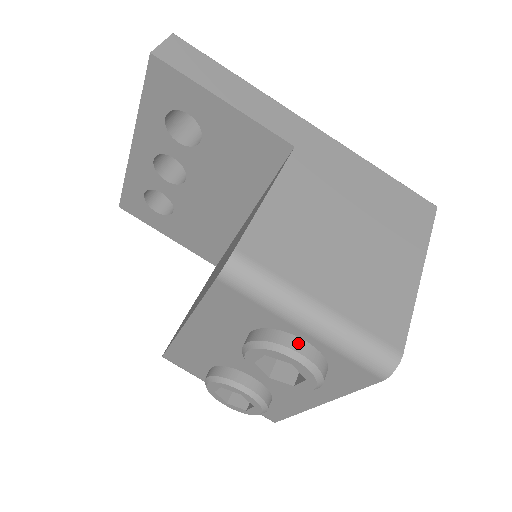
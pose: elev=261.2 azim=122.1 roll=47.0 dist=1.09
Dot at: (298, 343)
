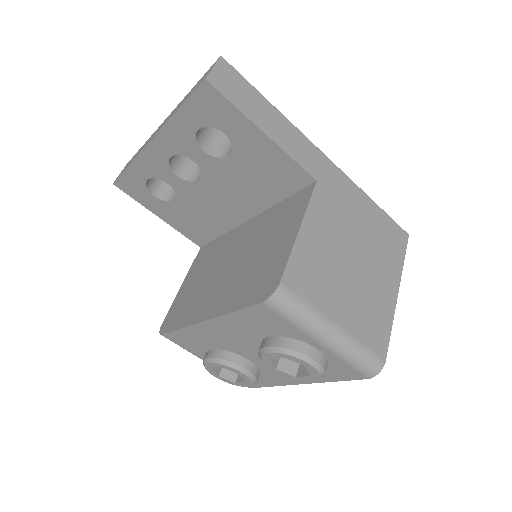
Dot at: (313, 351)
